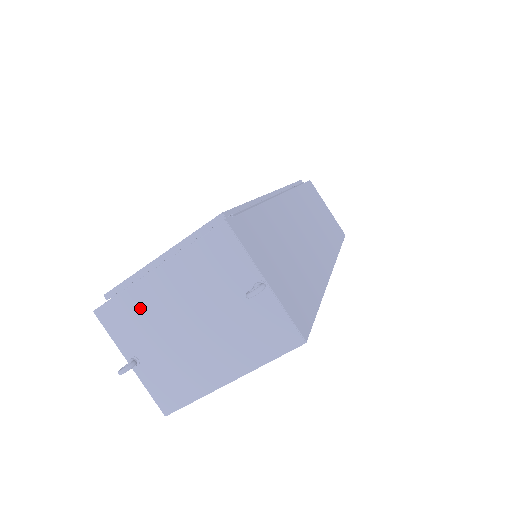
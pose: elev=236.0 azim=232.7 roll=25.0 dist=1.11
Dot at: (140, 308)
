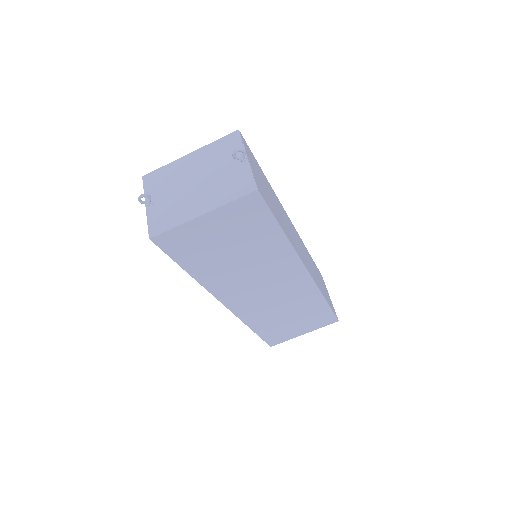
Dot at: (170, 173)
